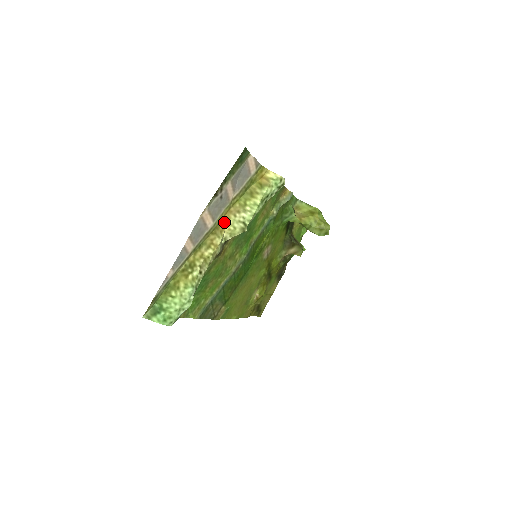
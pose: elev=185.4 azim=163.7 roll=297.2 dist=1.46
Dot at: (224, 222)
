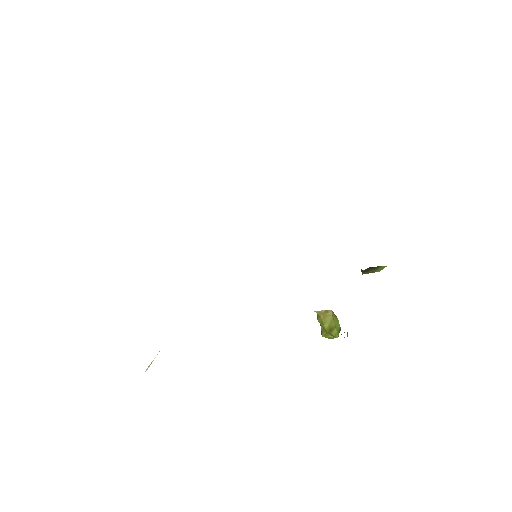
Dot at: occluded
